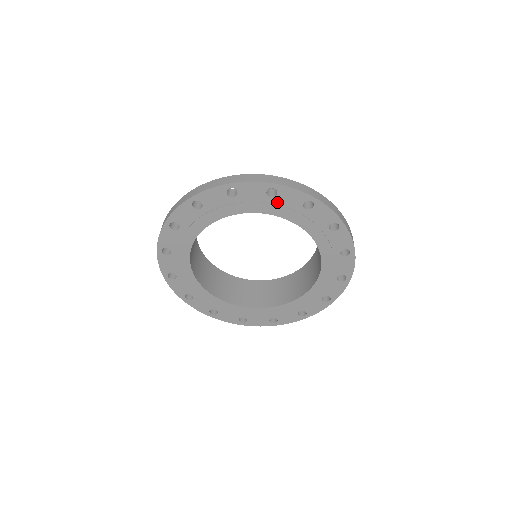
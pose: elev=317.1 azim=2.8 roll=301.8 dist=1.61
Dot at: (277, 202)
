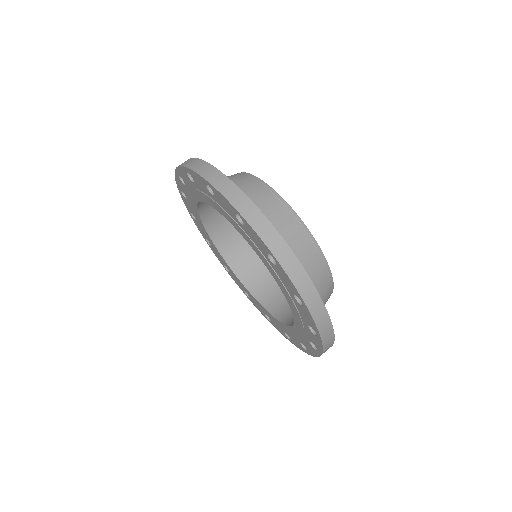
Dot at: (295, 302)
